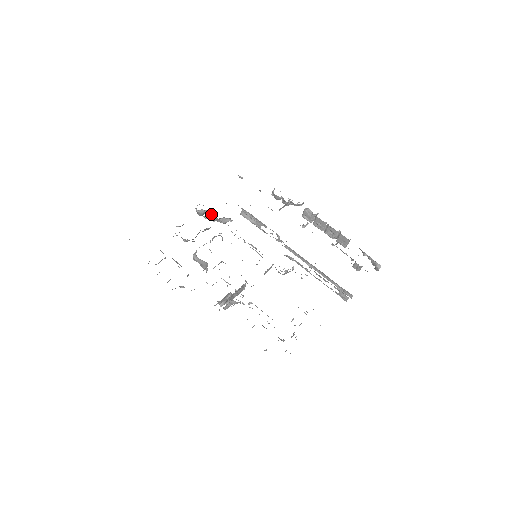
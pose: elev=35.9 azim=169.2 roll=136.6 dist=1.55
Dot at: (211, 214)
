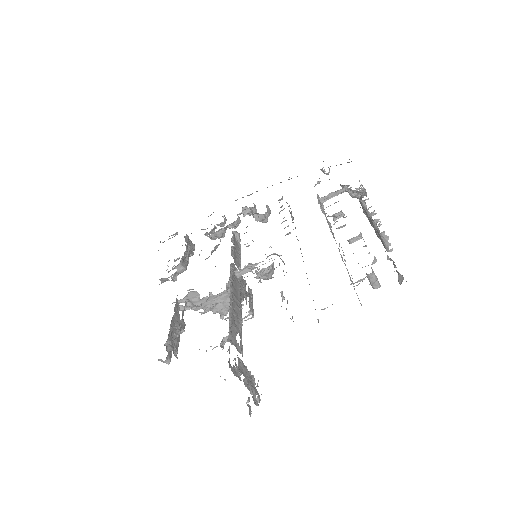
Dot at: (253, 212)
